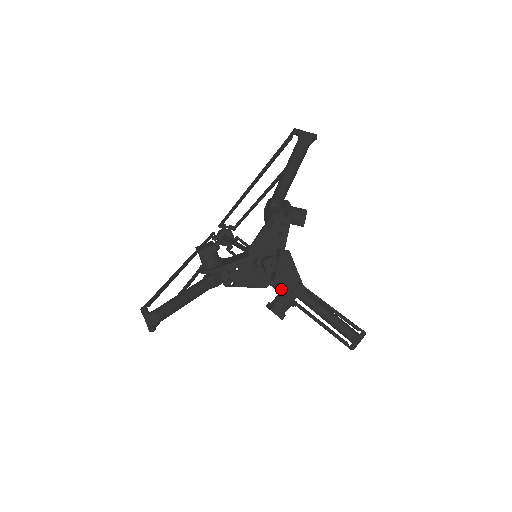
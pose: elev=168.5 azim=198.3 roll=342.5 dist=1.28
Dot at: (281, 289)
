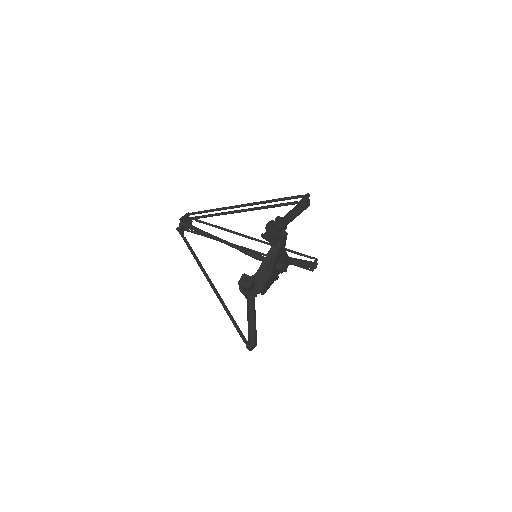
Dot at: occluded
